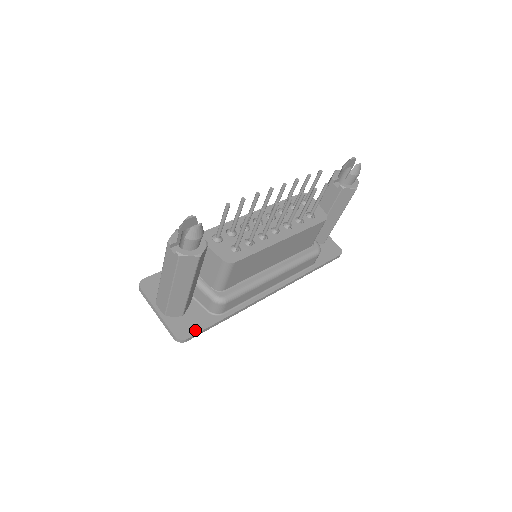
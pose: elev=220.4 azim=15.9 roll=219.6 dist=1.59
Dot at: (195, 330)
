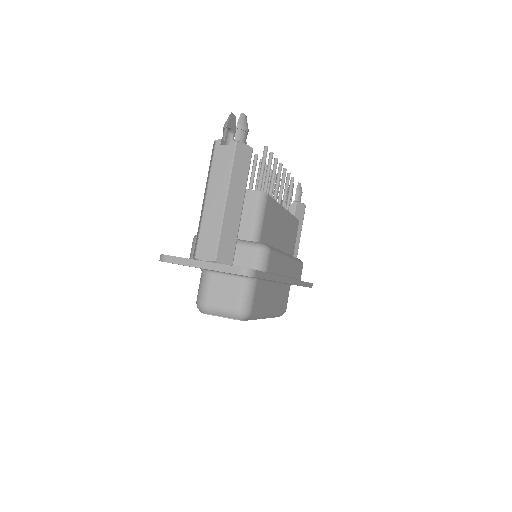
Dot at: occluded
